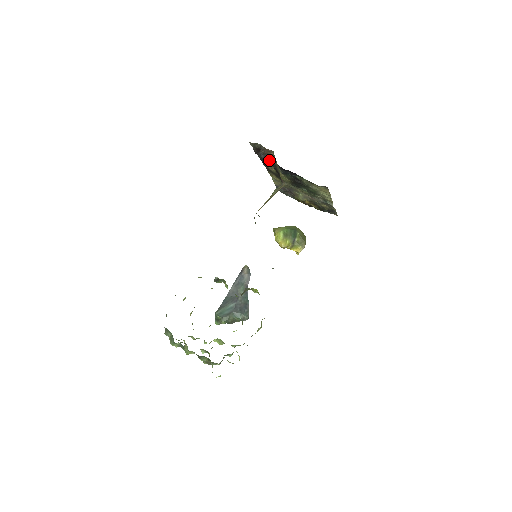
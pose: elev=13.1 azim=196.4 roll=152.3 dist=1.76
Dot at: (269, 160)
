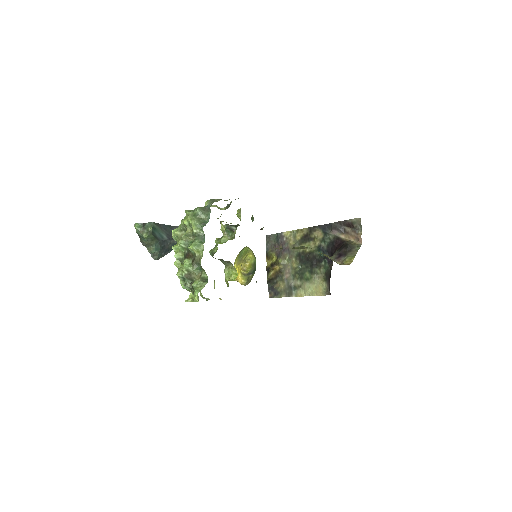
Dot at: (336, 235)
